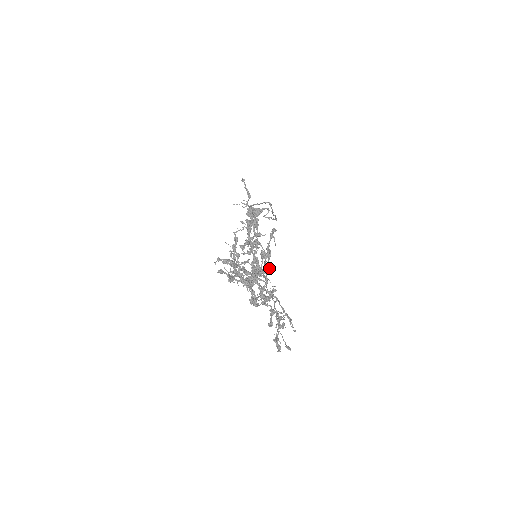
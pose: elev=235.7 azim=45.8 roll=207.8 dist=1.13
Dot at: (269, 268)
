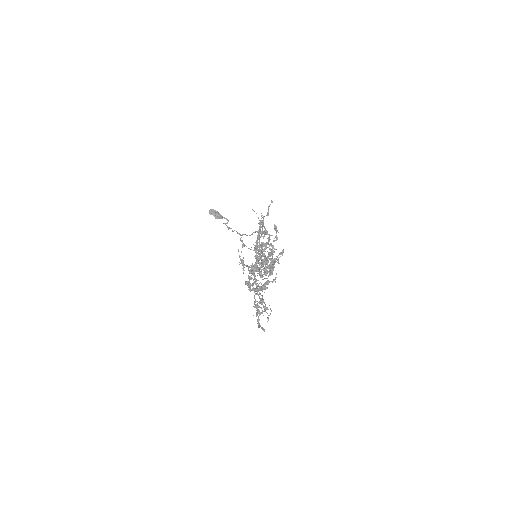
Dot at: occluded
